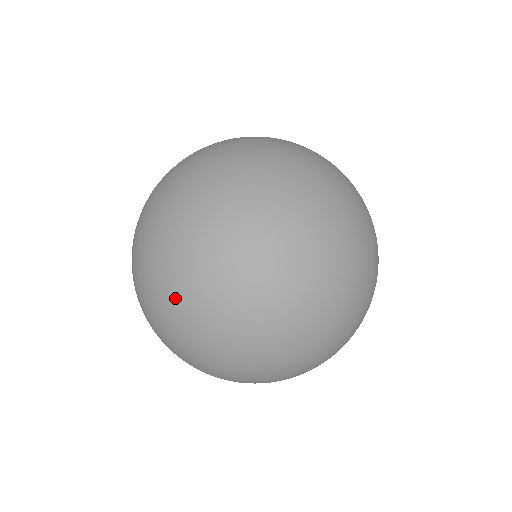
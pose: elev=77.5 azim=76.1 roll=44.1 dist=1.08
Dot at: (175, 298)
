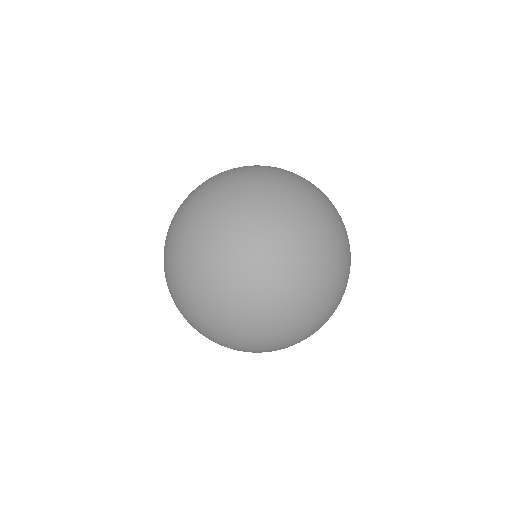
Dot at: (211, 335)
